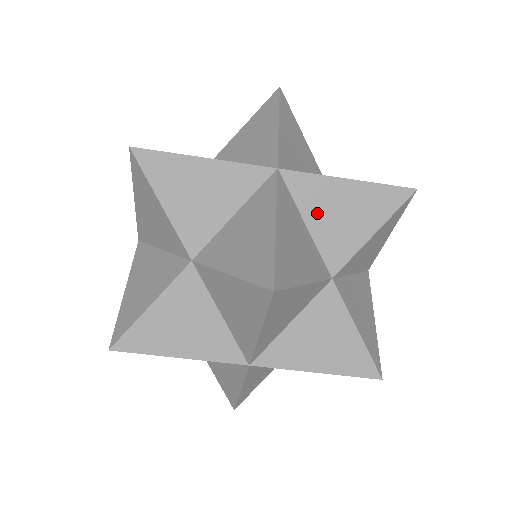
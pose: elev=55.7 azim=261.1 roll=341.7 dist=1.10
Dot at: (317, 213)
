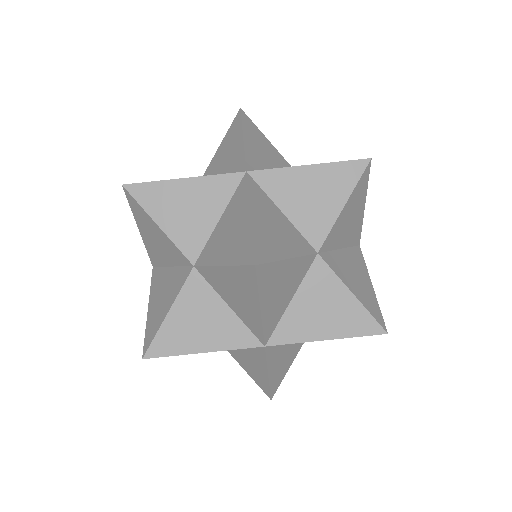
Dot at: (289, 200)
